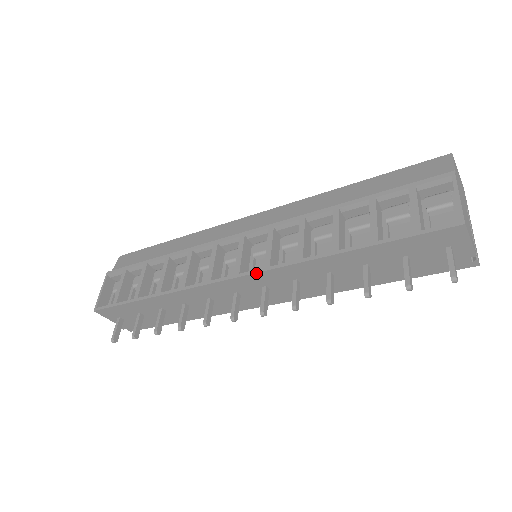
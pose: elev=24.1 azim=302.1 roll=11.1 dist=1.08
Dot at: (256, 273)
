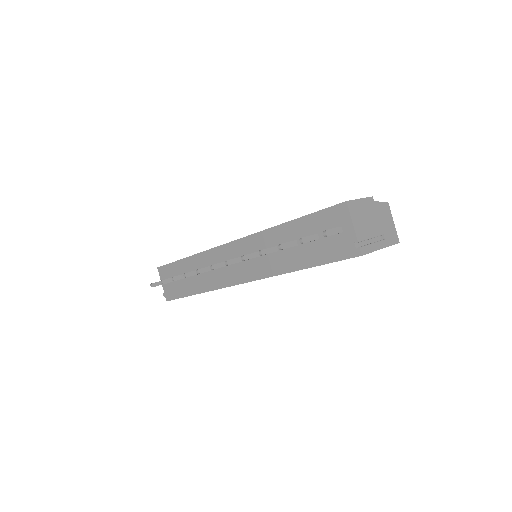
Dot at: (240, 239)
